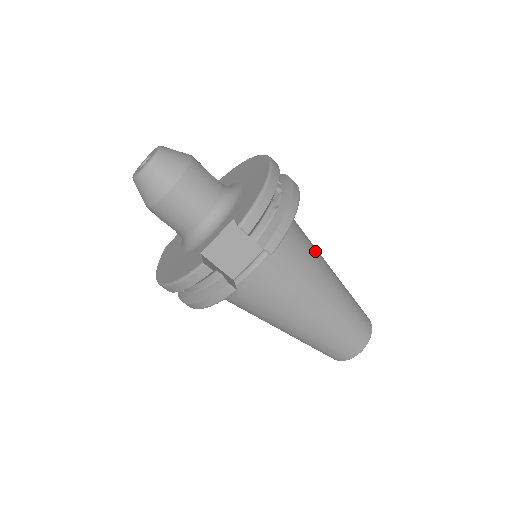
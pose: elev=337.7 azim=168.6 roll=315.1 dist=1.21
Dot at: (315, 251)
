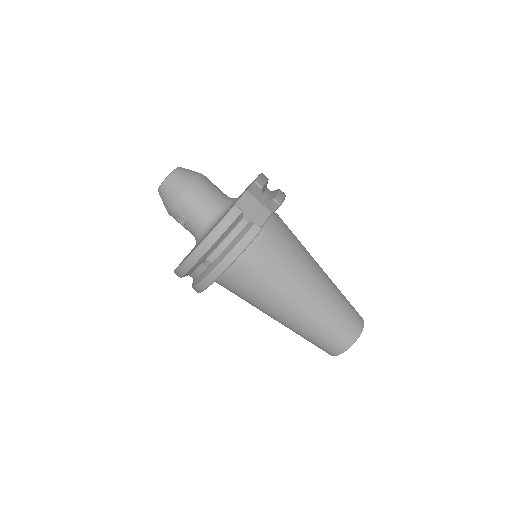
Dot at: occluded
